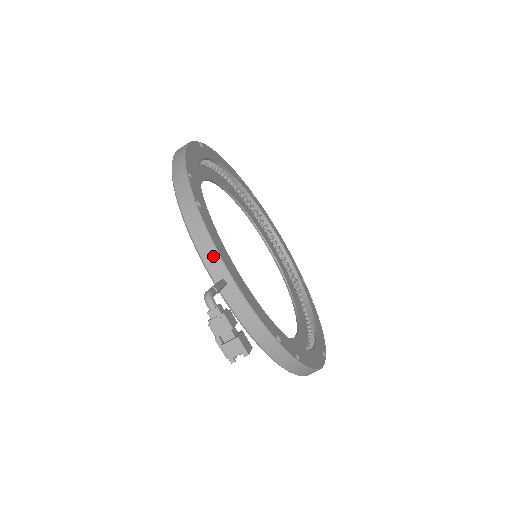
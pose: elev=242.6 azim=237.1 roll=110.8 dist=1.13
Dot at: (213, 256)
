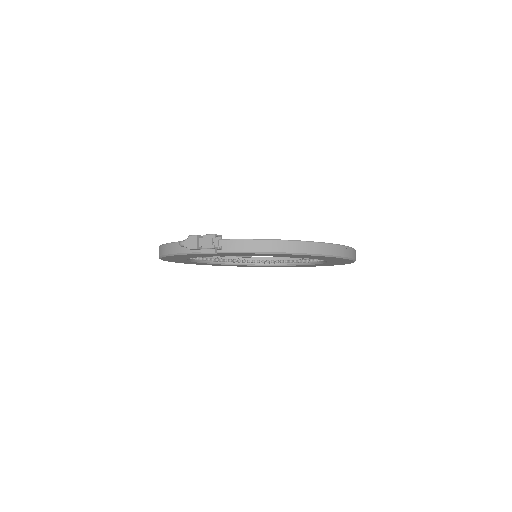
Dot at: occluded
